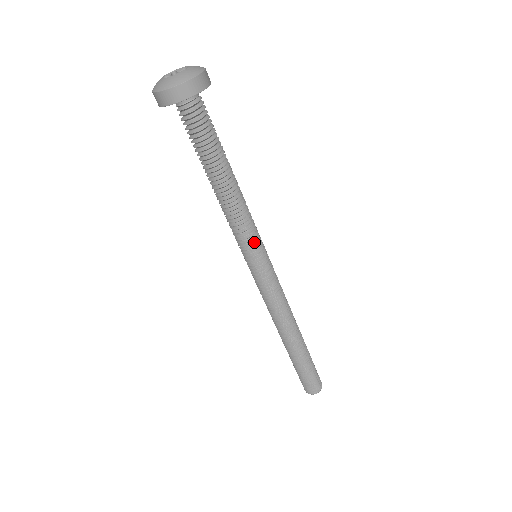
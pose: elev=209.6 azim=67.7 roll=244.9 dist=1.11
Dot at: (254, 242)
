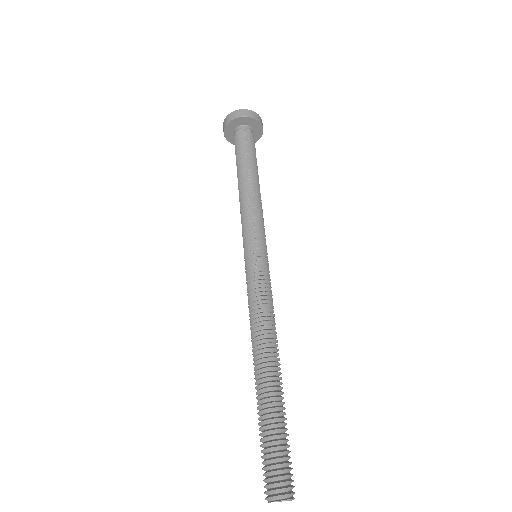
Dot at: (260, 232)
